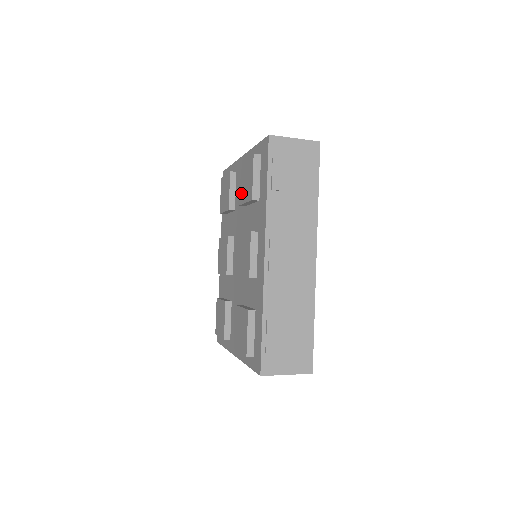
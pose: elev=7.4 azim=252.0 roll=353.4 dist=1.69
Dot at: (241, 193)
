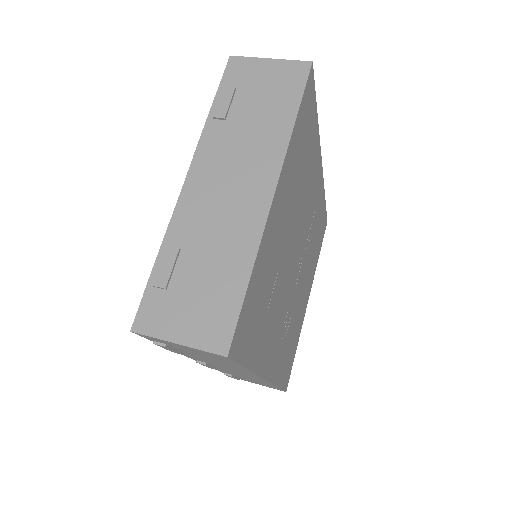
Dot at: occluded
